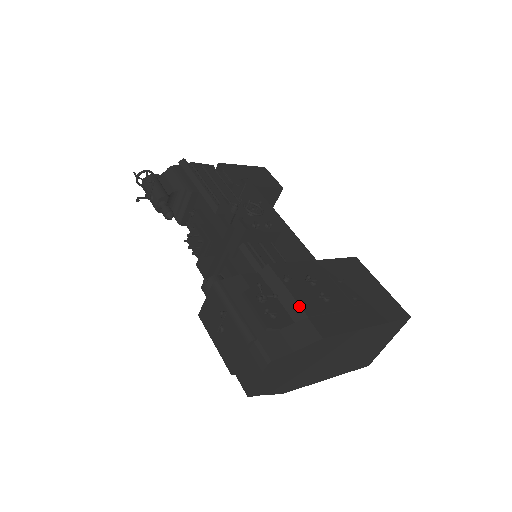
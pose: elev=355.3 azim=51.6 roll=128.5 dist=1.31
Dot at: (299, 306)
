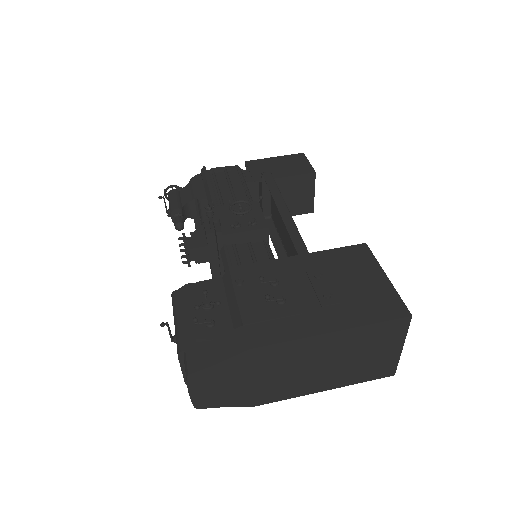
Dot at: (239, 313)
